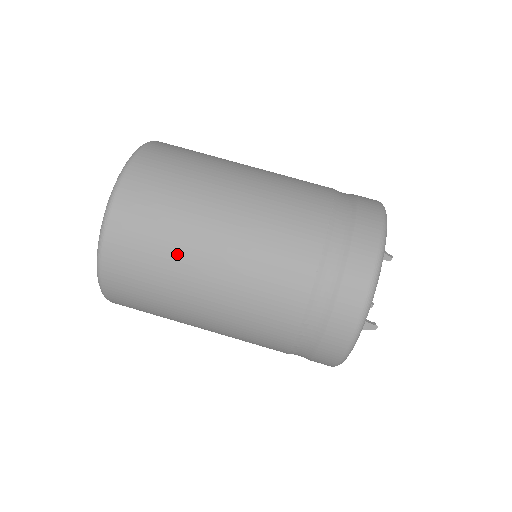
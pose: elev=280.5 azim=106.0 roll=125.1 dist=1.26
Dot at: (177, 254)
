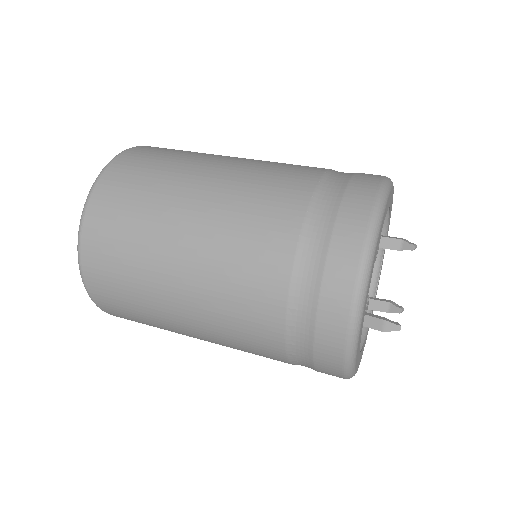
Dot at: (149, 238)
